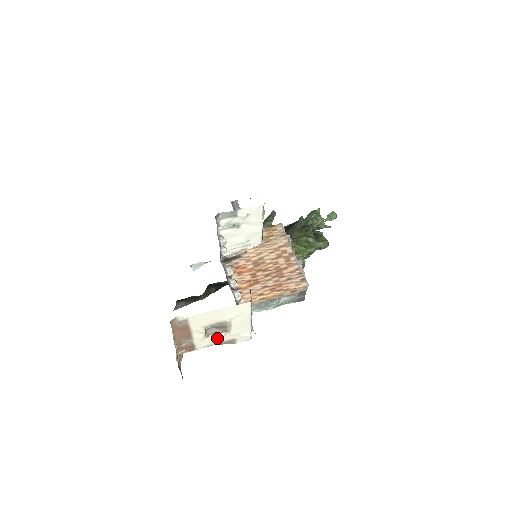
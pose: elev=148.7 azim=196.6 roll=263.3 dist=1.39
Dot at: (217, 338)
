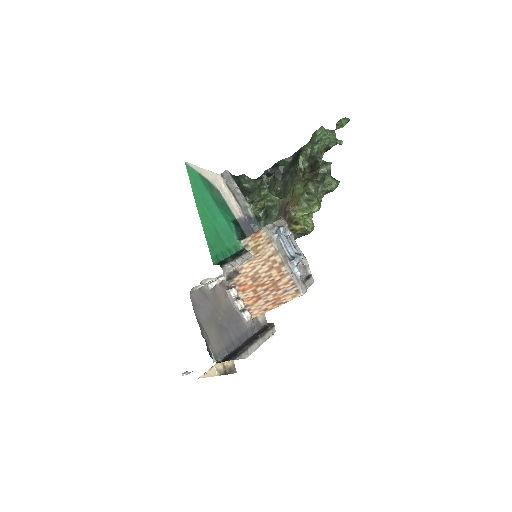
Dot at: occluded
